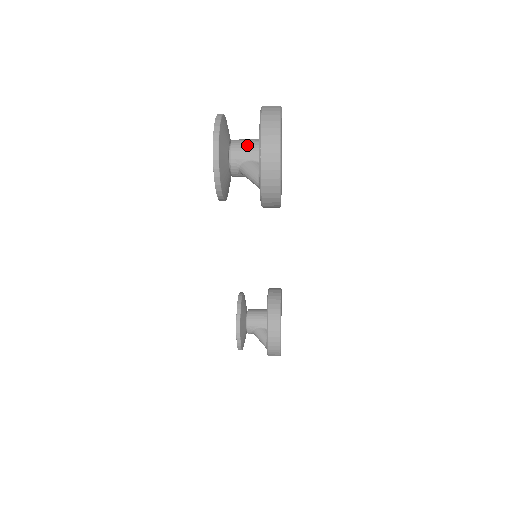
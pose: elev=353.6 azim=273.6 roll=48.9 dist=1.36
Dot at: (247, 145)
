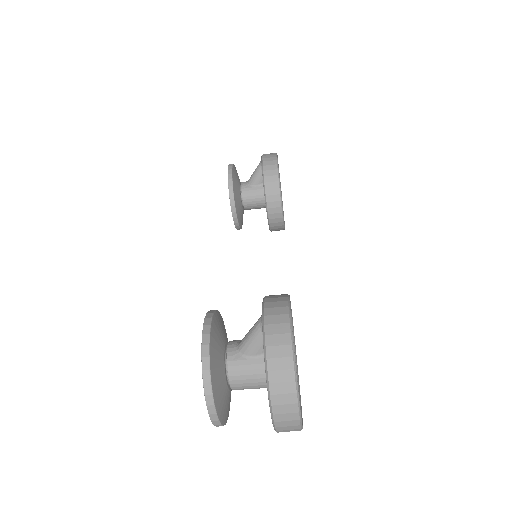
Dot at: occluded
